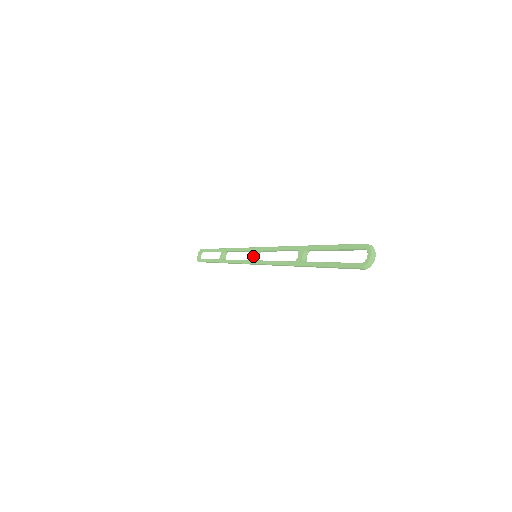
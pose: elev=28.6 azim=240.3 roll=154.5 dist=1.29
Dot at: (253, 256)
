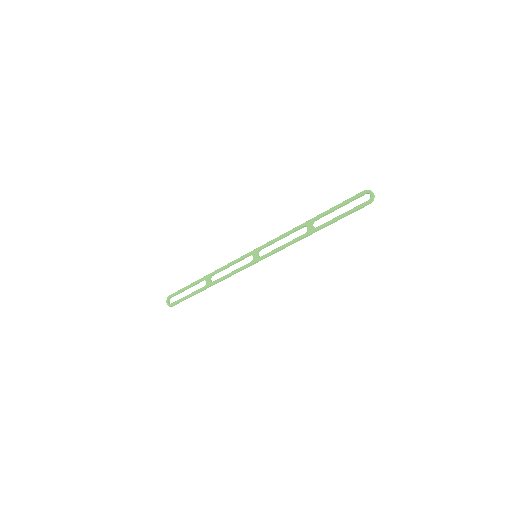
Dot at: (254, 256)
